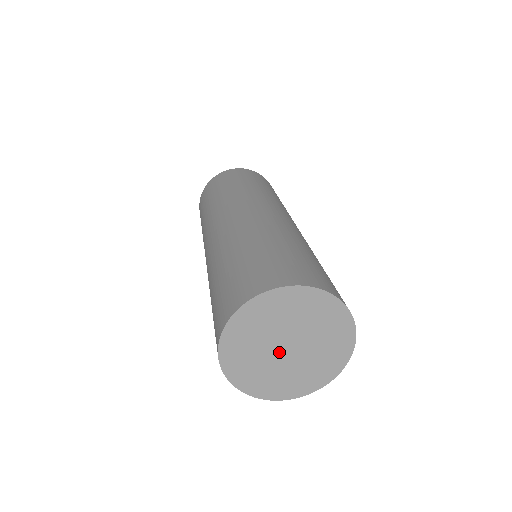
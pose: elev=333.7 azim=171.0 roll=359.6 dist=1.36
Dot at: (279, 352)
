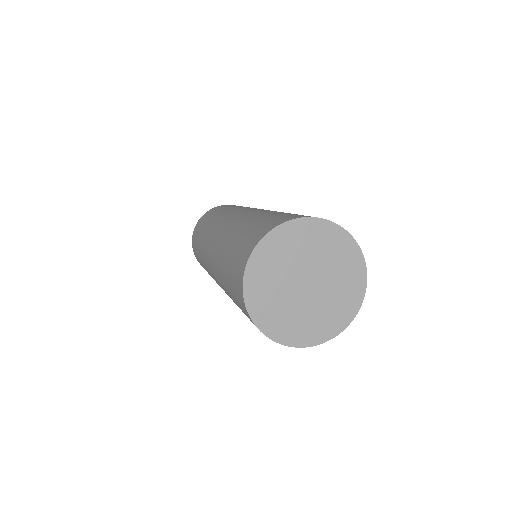
Dot at: (298, 288)
